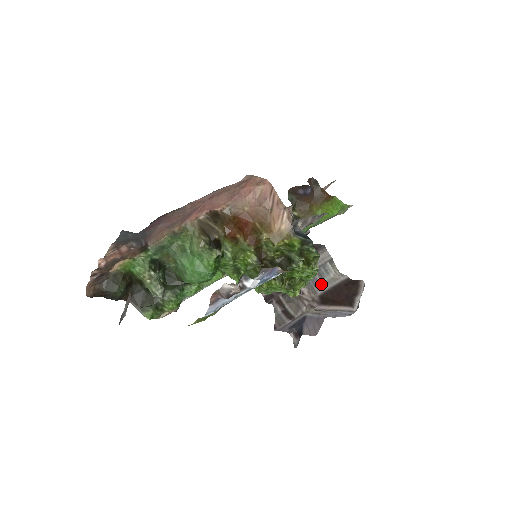
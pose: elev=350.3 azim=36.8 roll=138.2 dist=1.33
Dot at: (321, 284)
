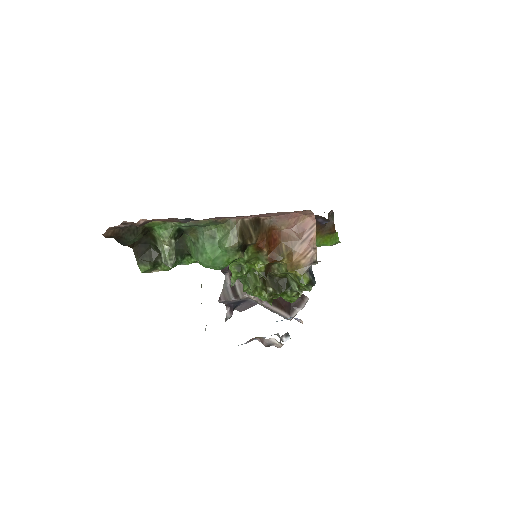
Dot at: occluded
